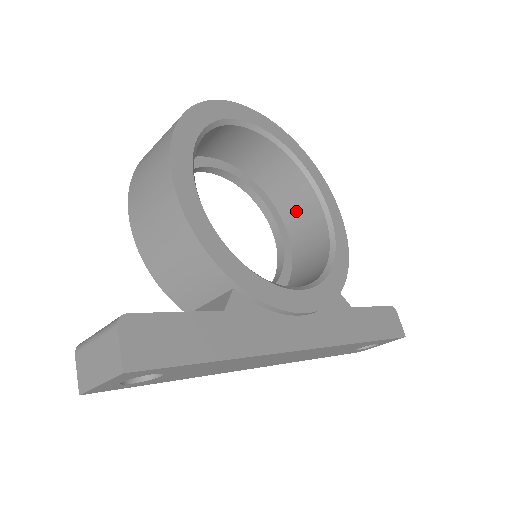
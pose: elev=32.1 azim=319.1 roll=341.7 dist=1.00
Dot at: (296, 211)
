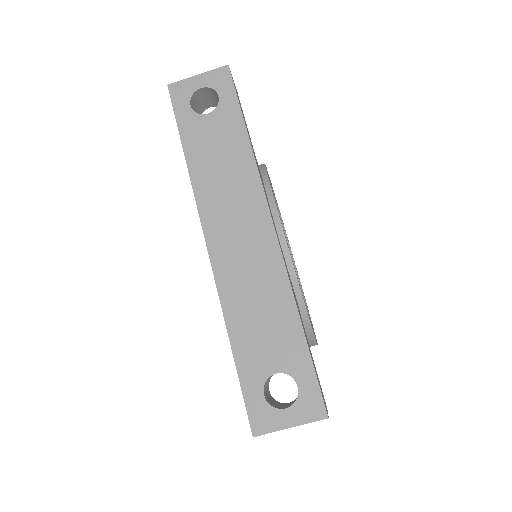
Dot at: occluded
